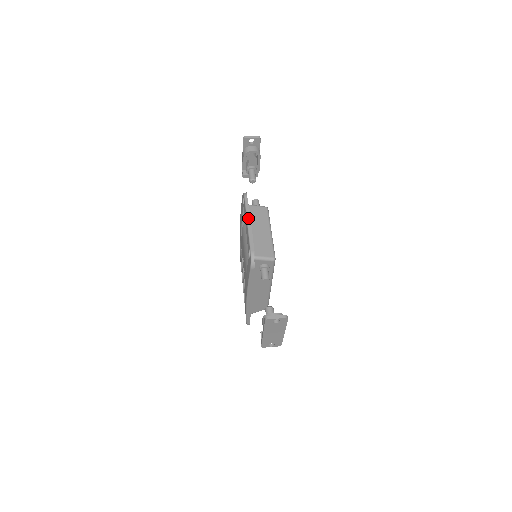
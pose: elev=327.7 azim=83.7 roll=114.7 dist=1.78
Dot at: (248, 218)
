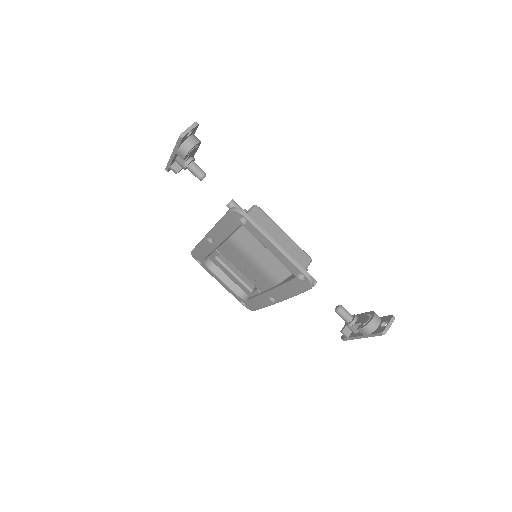
Dot at: (272, 240)
